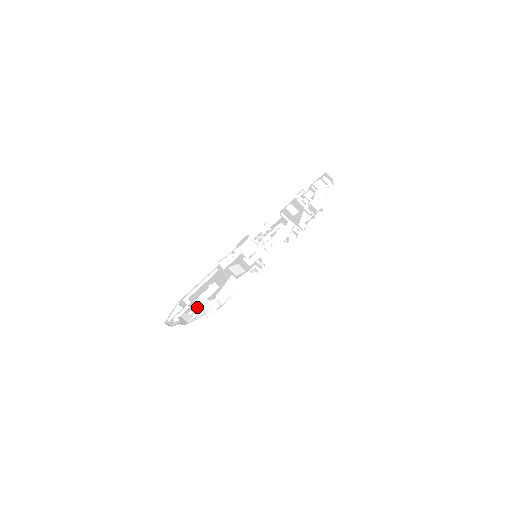
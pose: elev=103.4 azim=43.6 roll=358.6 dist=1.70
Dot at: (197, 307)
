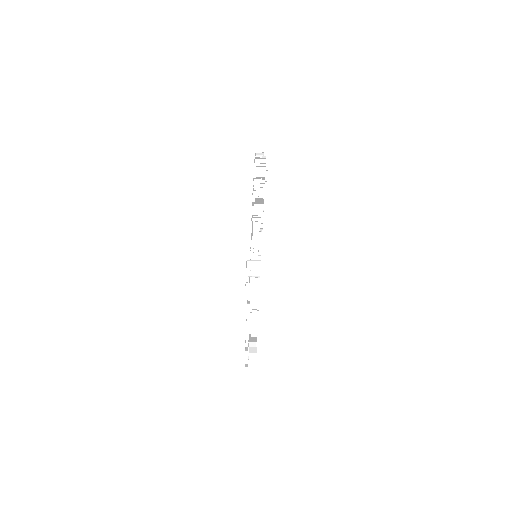
Dot at: occluded
